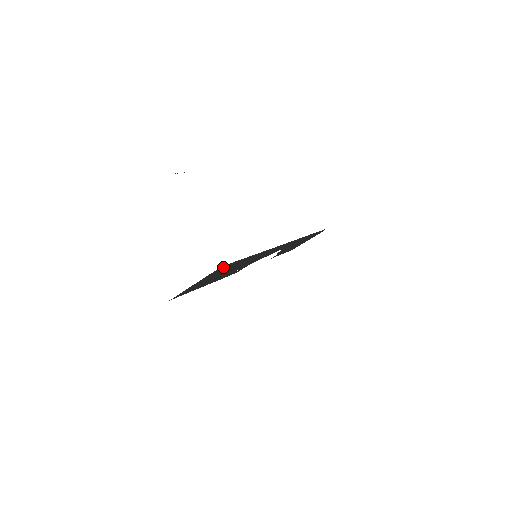
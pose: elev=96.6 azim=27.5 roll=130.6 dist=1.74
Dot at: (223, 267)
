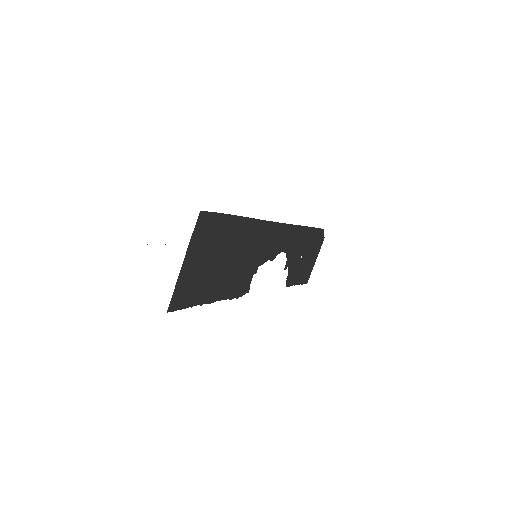
Dot at: (205, 222)
